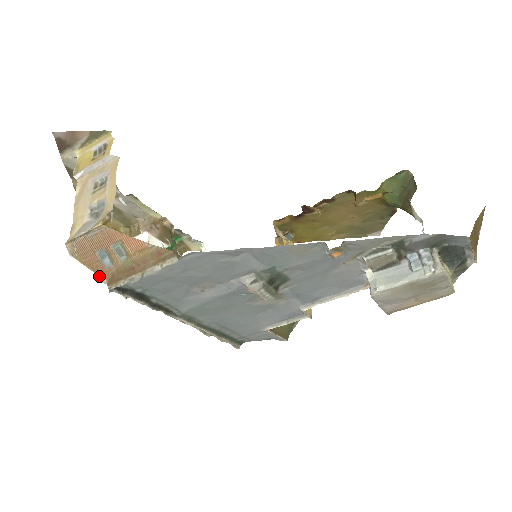
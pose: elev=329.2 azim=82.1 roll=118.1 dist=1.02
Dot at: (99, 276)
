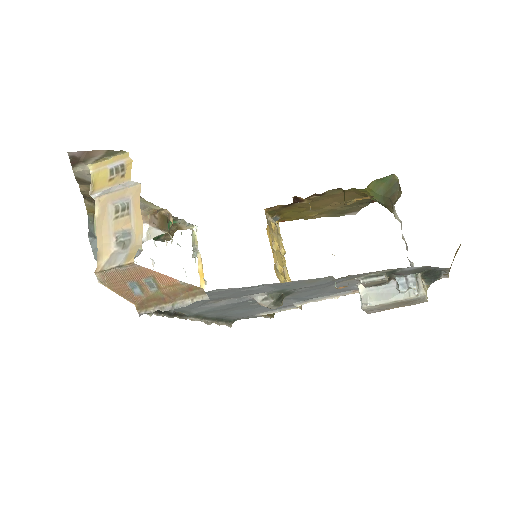
Dot at: occluded
